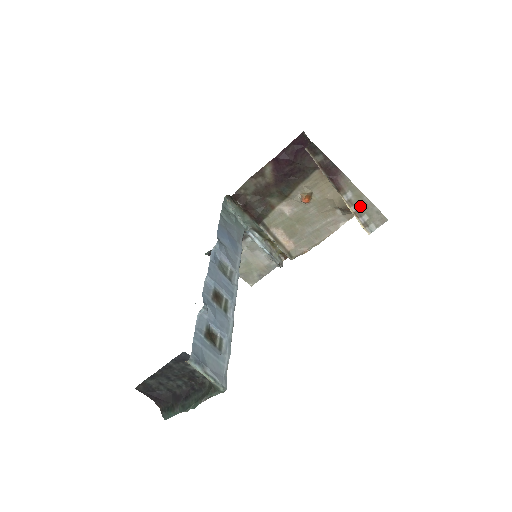
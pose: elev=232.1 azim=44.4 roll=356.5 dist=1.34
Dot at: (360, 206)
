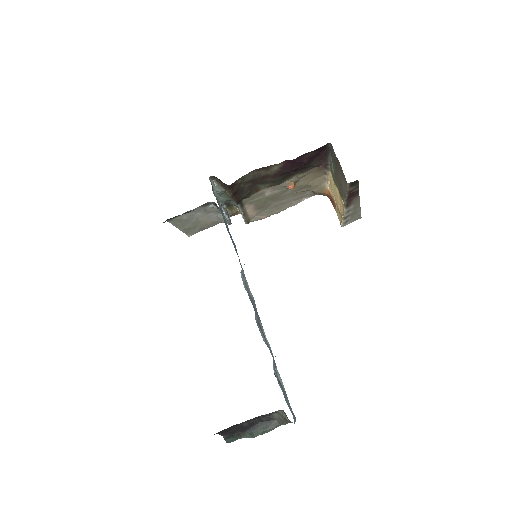
Dot at: (351, 212)
